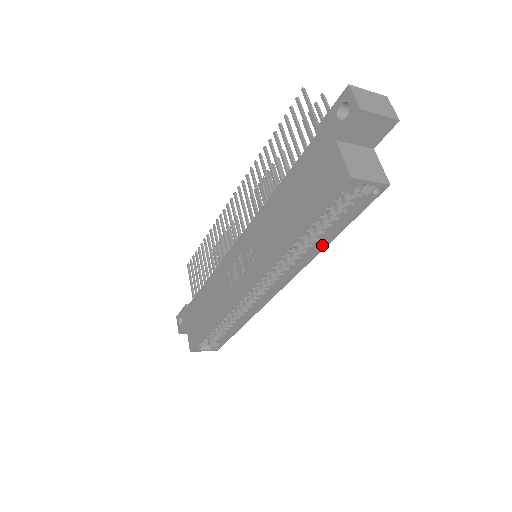
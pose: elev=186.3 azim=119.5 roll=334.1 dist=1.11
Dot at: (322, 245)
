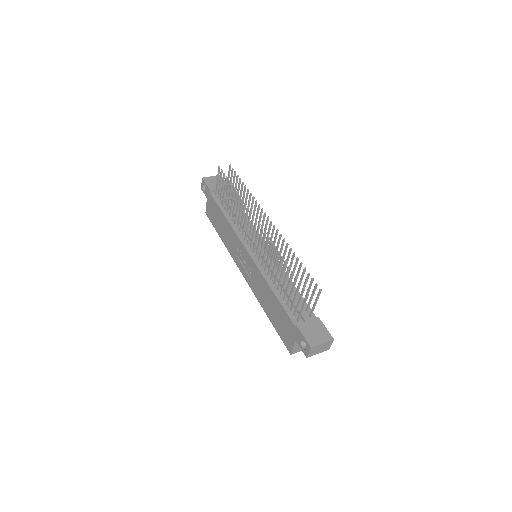
Dot at: occluded
